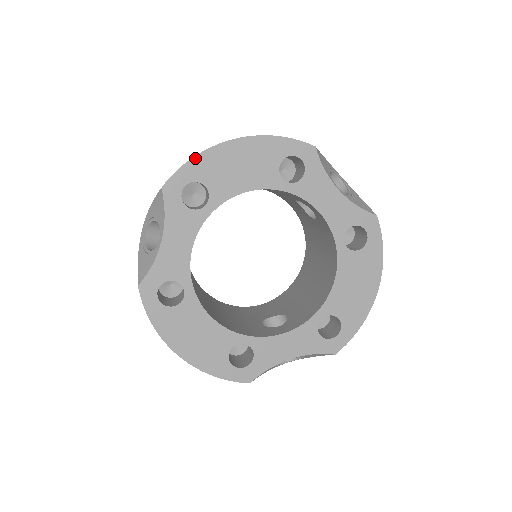
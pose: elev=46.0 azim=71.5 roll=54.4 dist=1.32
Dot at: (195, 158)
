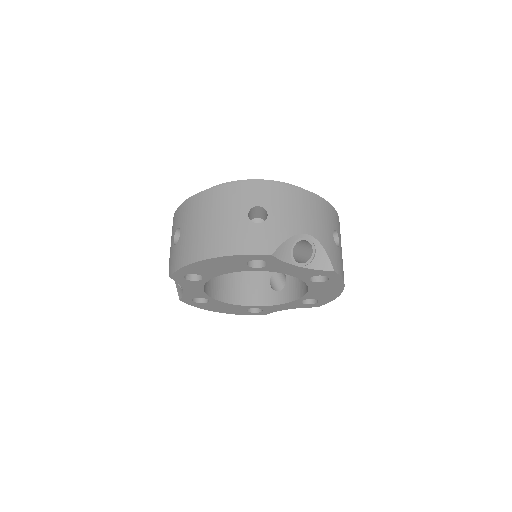
Dot at: (184, 268)
